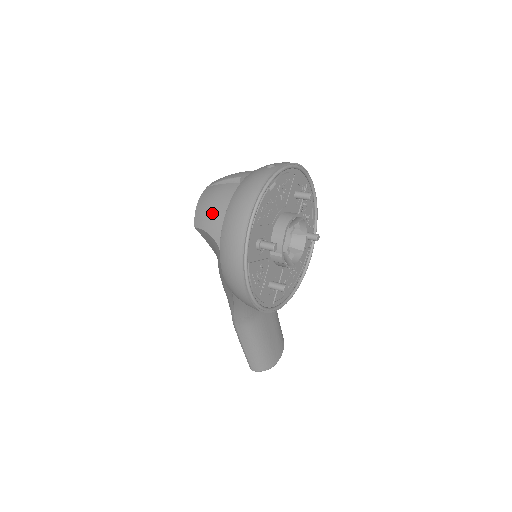
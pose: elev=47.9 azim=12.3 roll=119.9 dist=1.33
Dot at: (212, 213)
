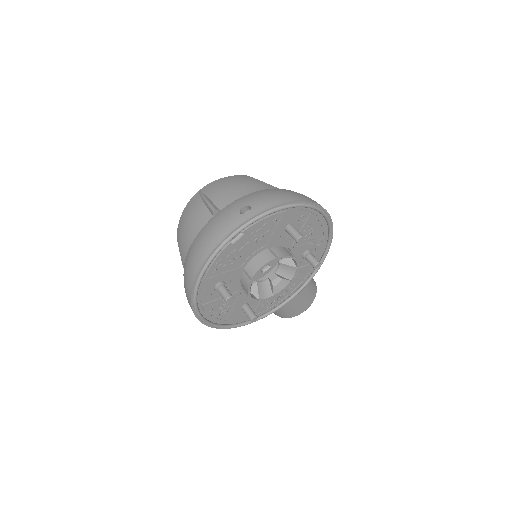
Dot at: (184, 237)
